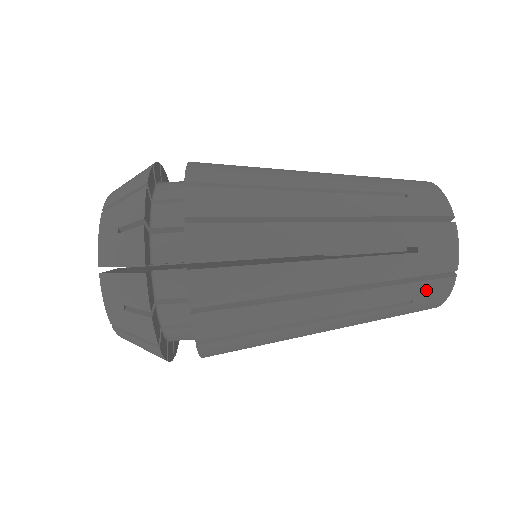
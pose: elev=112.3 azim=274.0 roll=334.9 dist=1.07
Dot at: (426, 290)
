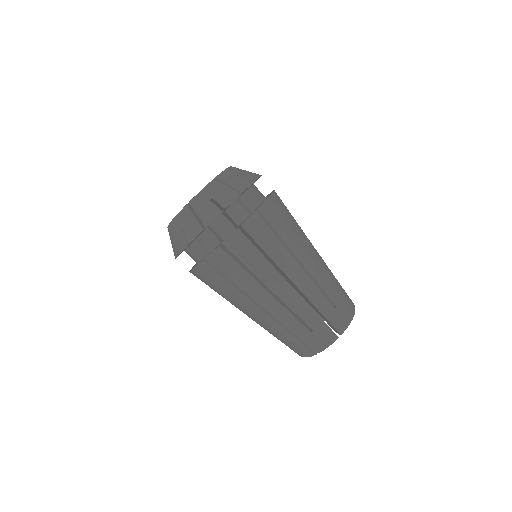
Dot at: occluded
